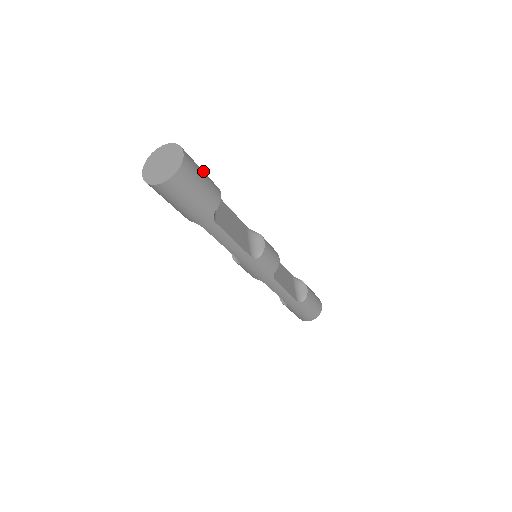
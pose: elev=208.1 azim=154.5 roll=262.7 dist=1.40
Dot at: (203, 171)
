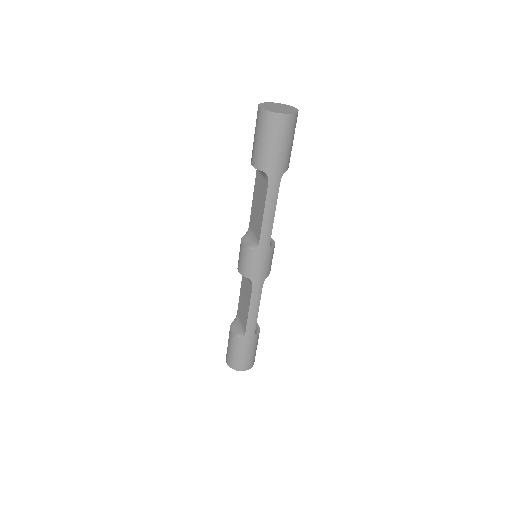
Dot at: occluded
